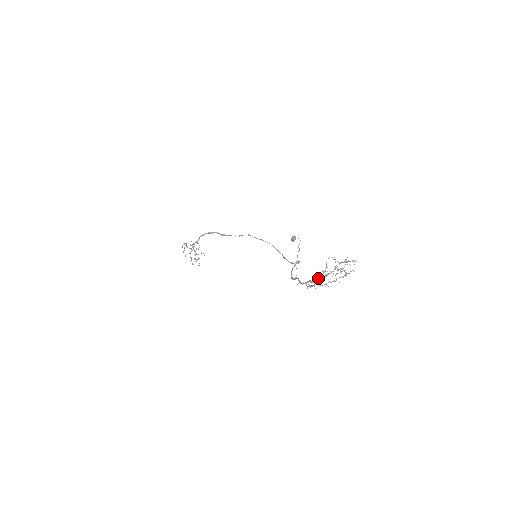
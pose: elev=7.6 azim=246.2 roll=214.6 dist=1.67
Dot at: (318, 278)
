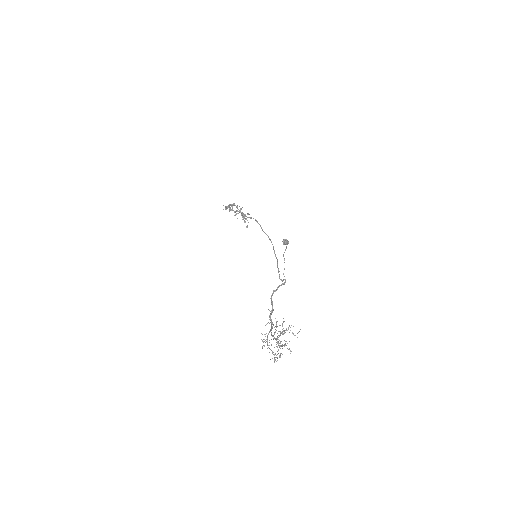
Dot at: (272, 335)
